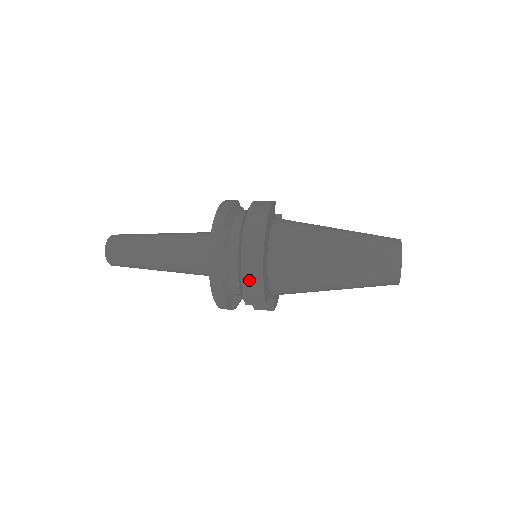
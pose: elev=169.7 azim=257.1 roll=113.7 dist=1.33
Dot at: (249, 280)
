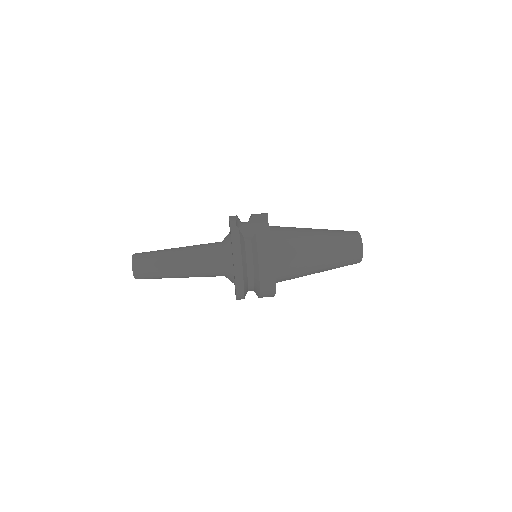
Dot at: occluded
